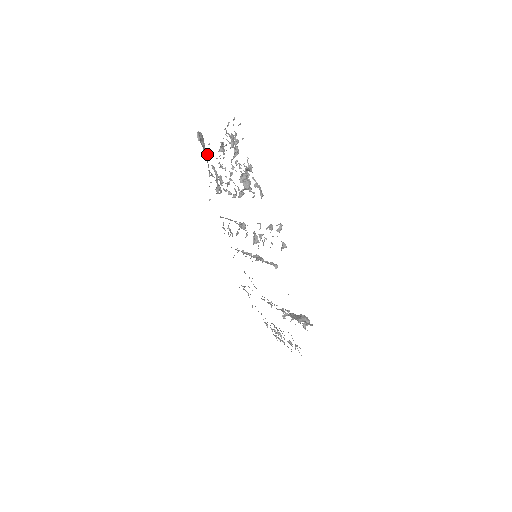
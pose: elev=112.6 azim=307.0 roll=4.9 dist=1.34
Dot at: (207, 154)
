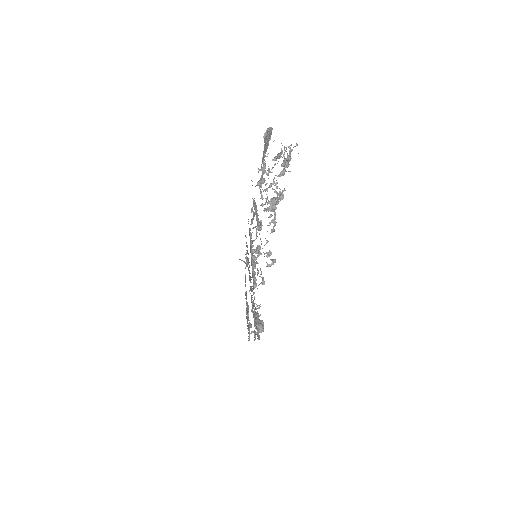
Dot at: occluded
